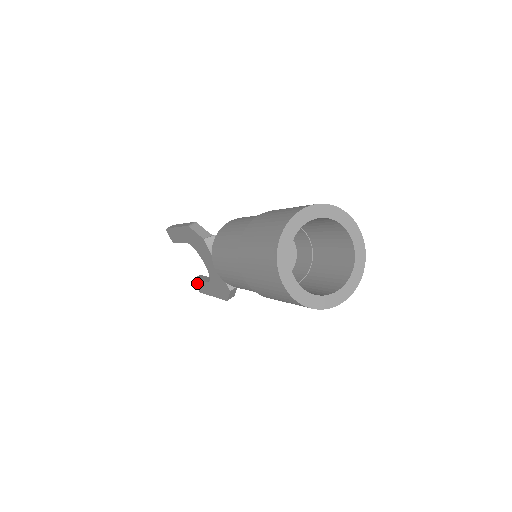
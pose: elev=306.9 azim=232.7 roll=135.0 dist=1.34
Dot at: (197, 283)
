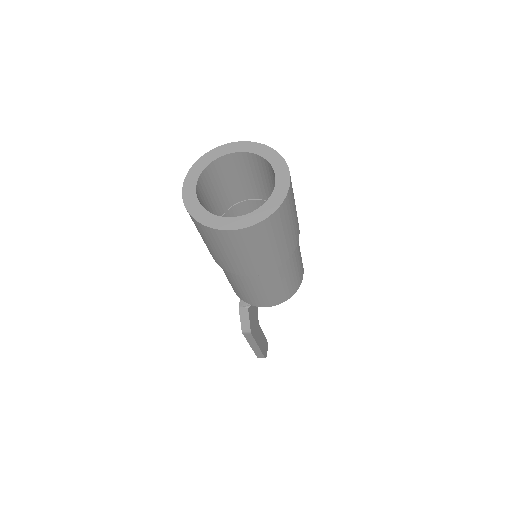
Dot at: occluded
